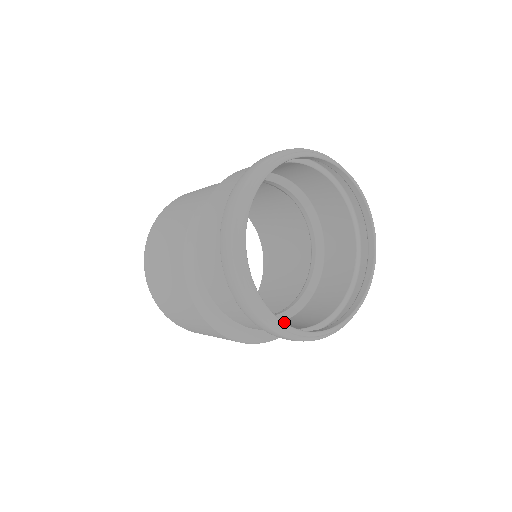
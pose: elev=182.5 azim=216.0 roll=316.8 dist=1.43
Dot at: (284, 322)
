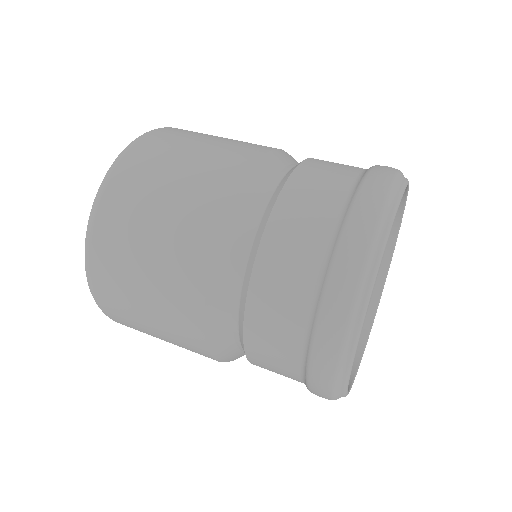
Dot at: occluded
